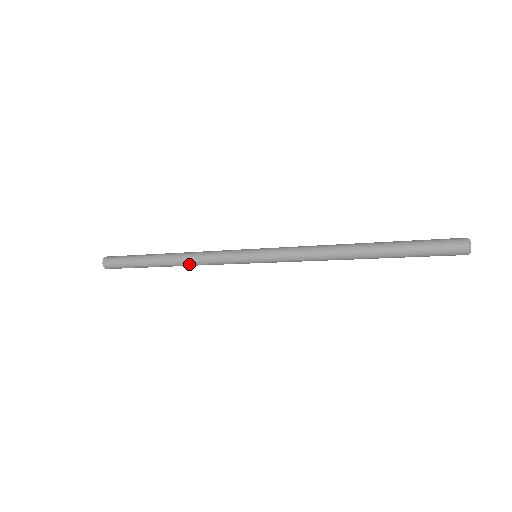
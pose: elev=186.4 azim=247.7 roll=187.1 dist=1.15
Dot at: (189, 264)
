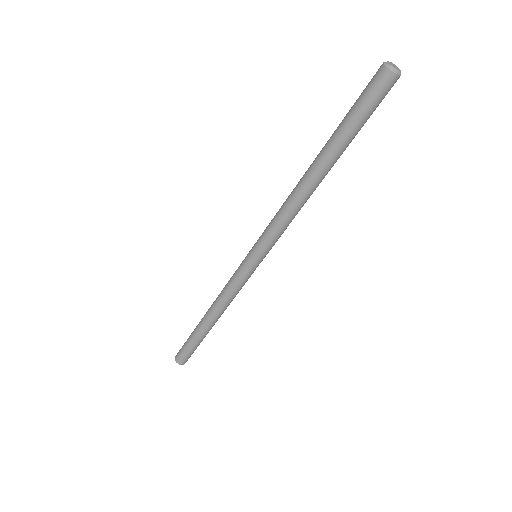
Dot at: (219, 307)
